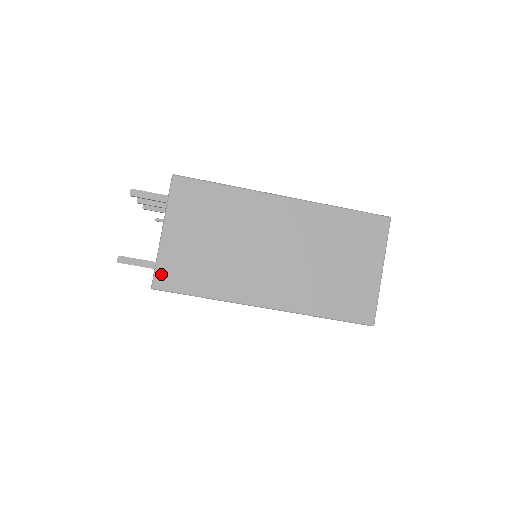
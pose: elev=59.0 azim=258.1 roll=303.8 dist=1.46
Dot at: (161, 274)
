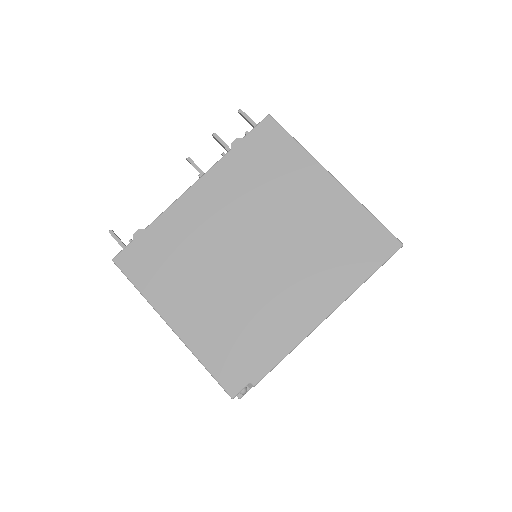
Dot at: occluded
